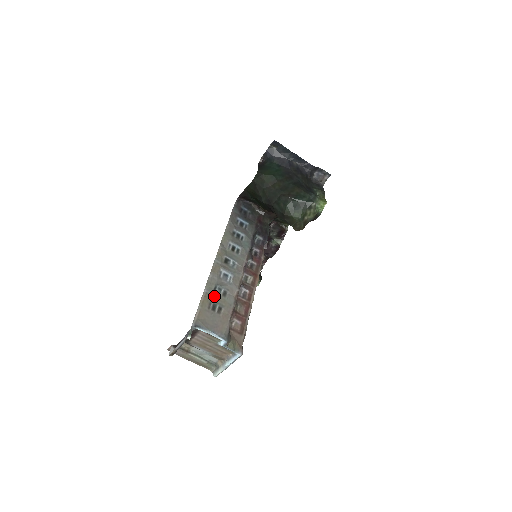
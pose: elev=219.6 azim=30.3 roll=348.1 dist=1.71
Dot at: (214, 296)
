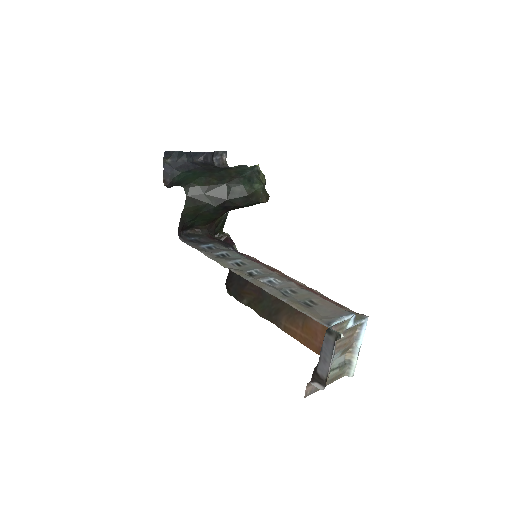
Dot at: (293, 299)
